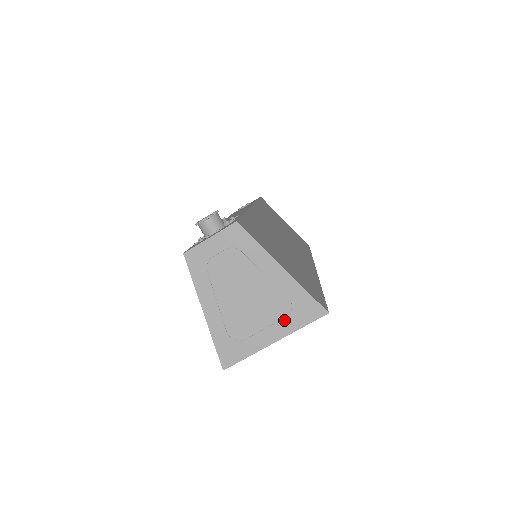
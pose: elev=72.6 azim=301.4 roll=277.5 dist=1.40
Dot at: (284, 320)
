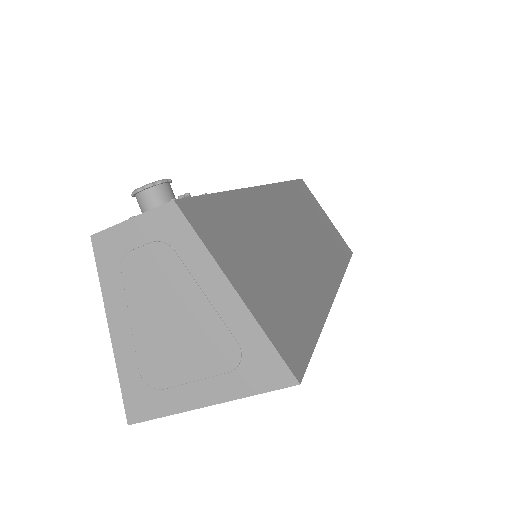
Dot at: (226, 376)
